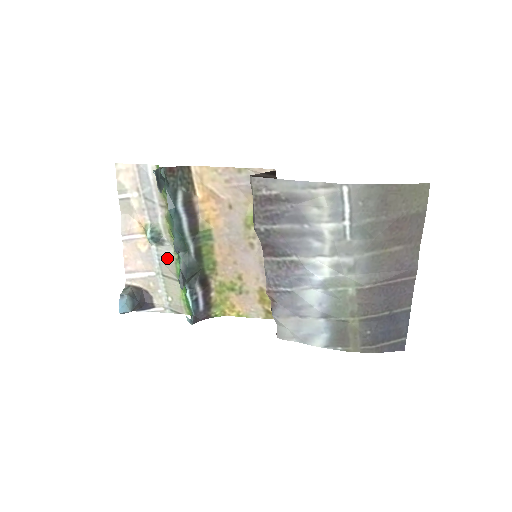
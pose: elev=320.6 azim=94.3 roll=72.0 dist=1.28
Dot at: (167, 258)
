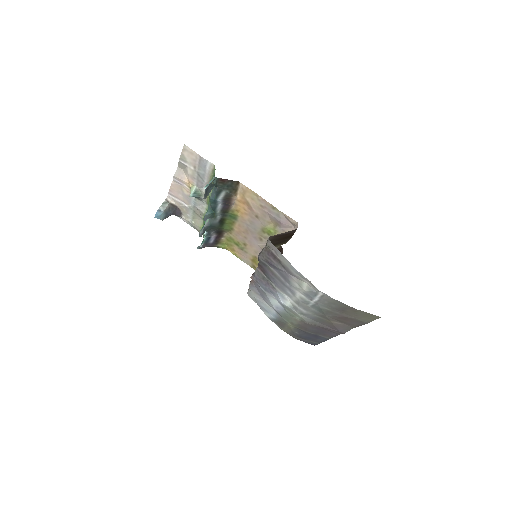
Dot at: (200, 207)
